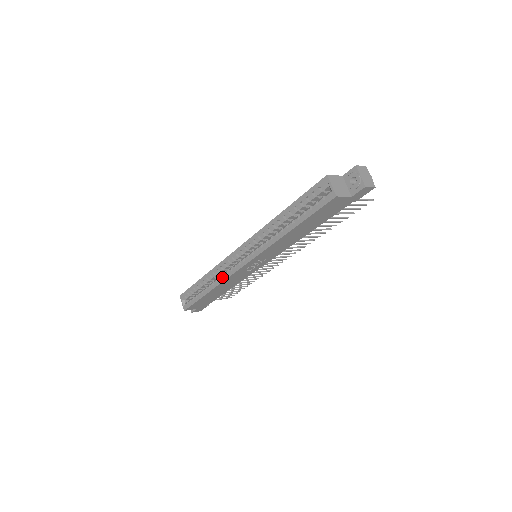
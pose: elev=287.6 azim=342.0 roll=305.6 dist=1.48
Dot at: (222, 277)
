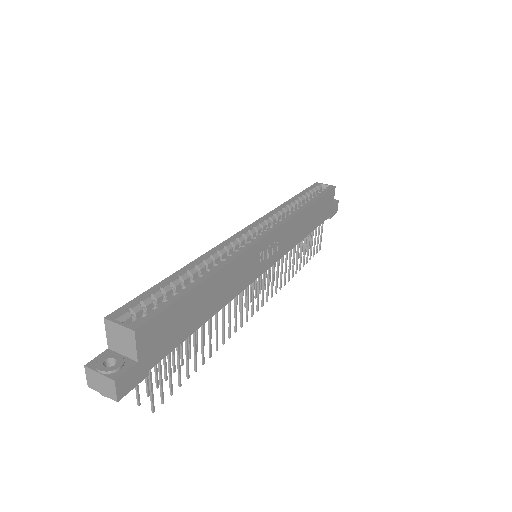
Dot at: (234, 252)
